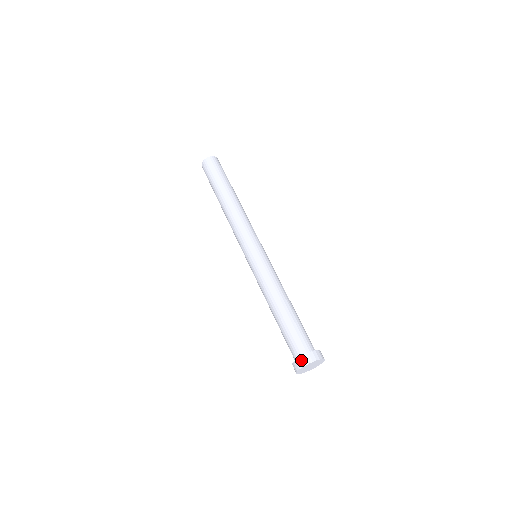
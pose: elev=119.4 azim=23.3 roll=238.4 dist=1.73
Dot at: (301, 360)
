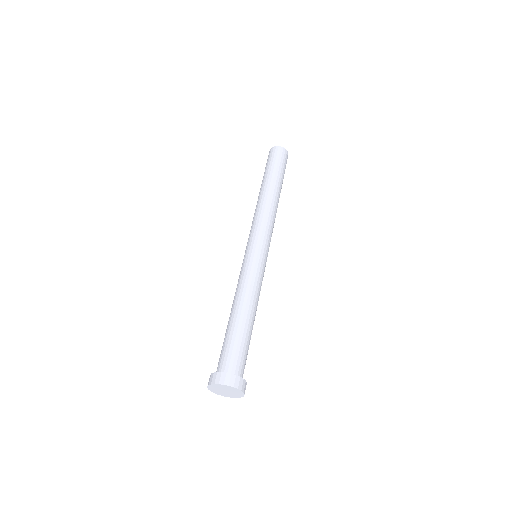
Dot at: (219, 376)
